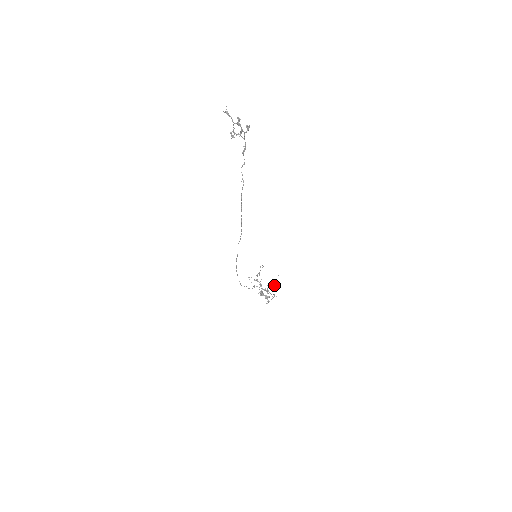
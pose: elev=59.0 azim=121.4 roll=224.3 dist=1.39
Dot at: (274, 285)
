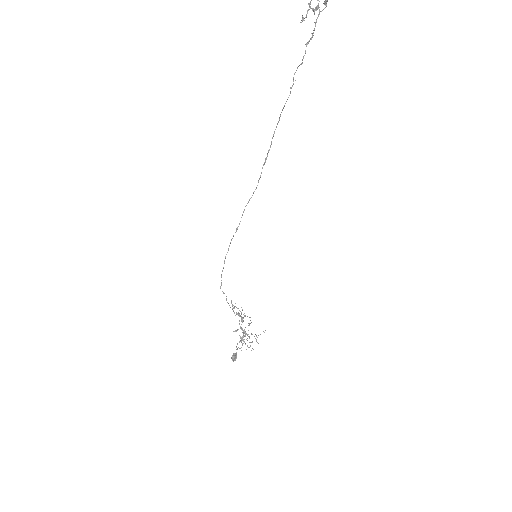
Dot at: occluded
